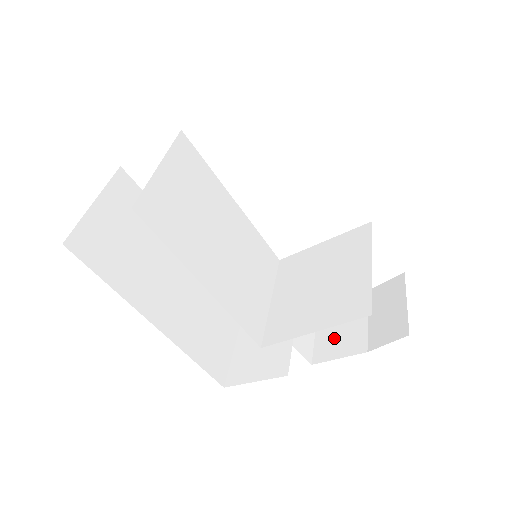
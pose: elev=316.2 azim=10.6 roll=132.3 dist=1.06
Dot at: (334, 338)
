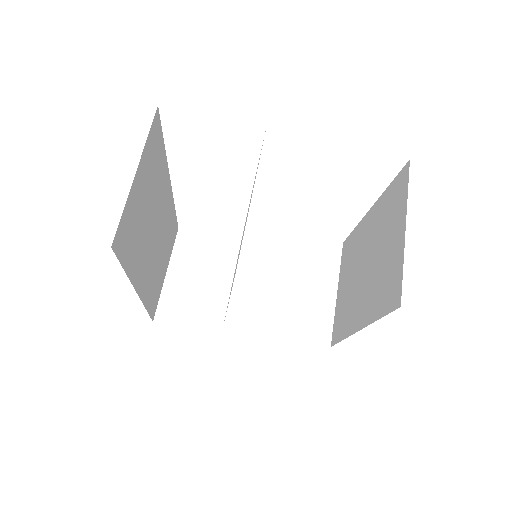
Dot at: occluded
